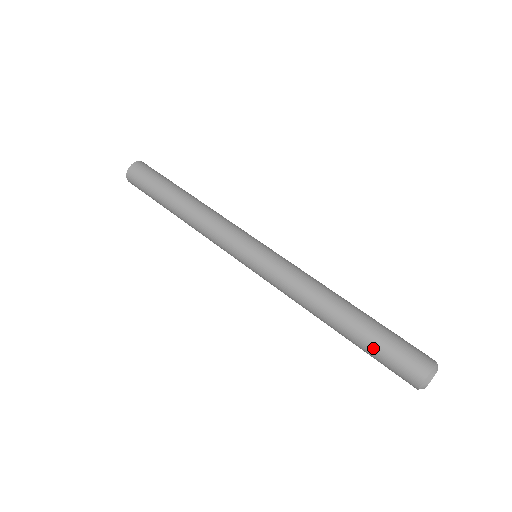
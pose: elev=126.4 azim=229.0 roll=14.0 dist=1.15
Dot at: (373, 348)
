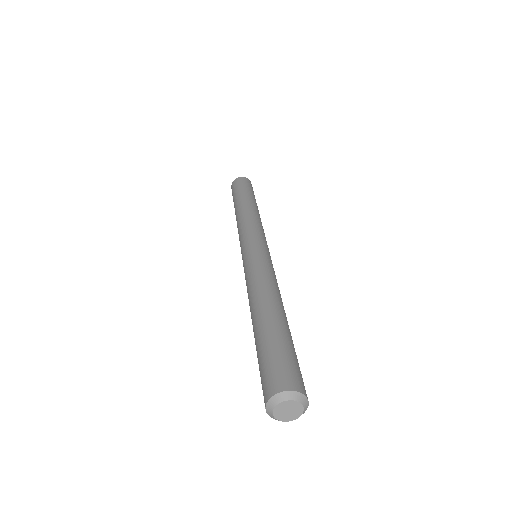
Dot at: (260, 349)
